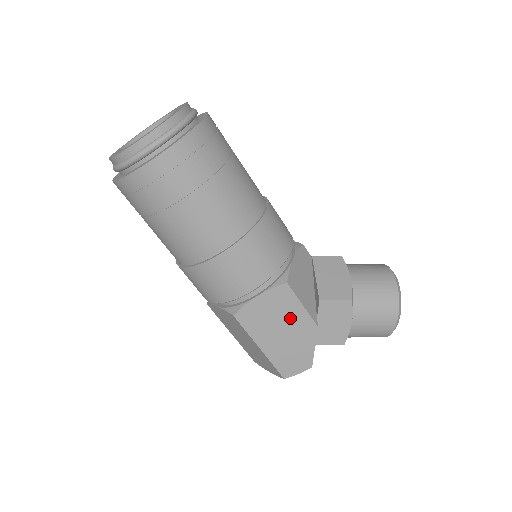
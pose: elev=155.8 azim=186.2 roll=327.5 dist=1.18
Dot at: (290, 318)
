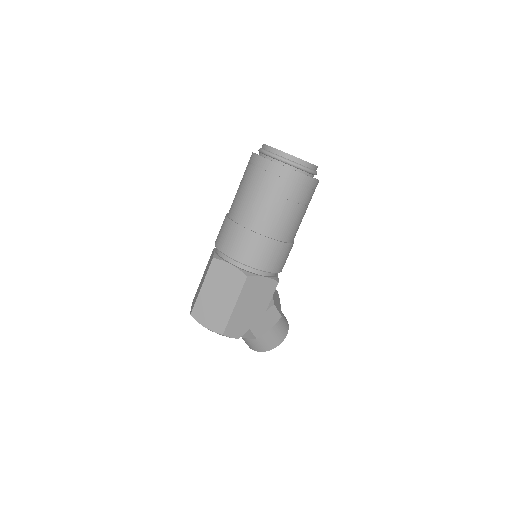
Dot at: (261, 302)
